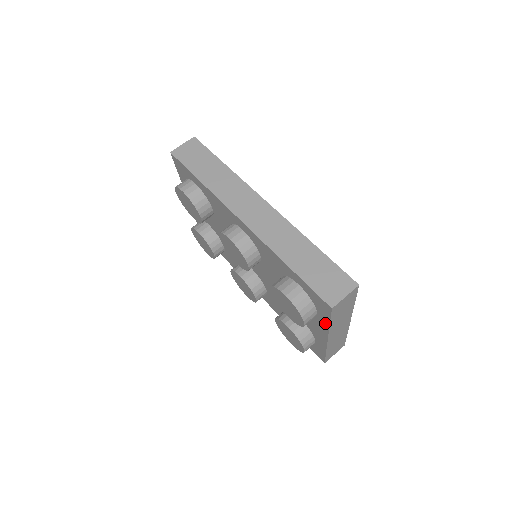
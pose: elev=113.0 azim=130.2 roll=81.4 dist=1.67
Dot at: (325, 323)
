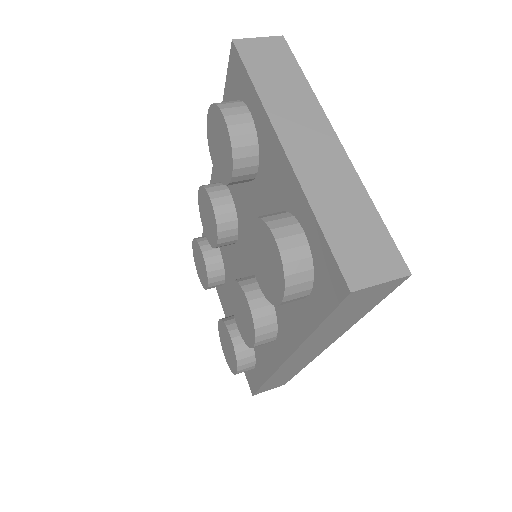
Dot at: (256, 103)
